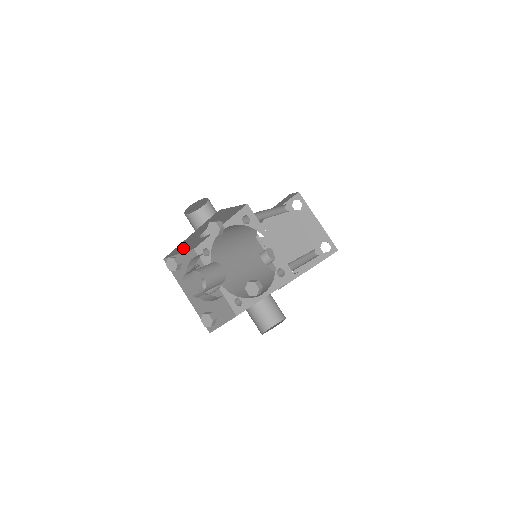
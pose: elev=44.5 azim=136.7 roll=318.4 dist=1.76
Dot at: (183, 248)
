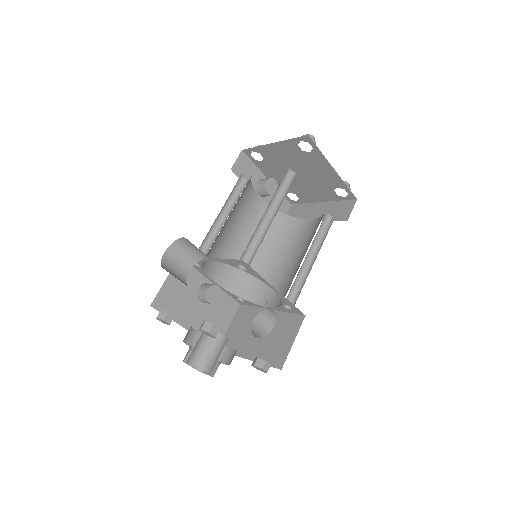
Dot at: occluded
